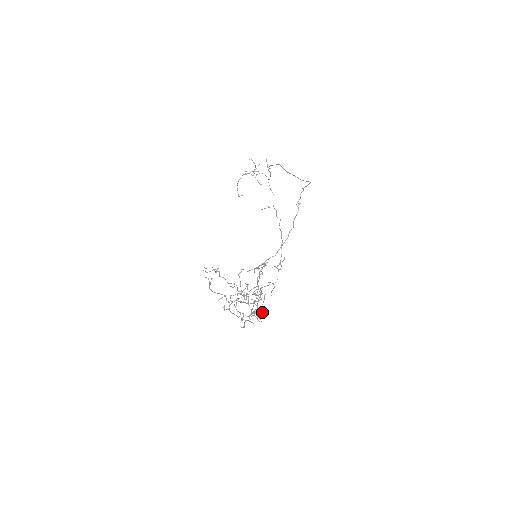
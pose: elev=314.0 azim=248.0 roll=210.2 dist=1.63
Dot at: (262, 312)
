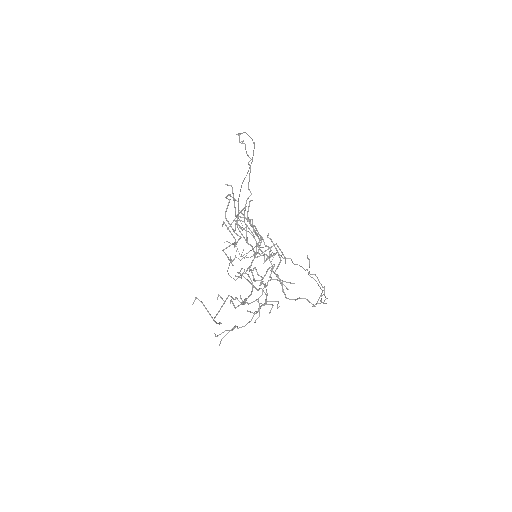
Dot at: (273, 245)
